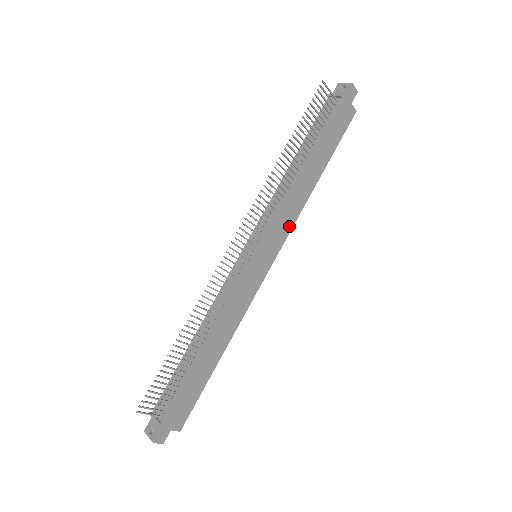
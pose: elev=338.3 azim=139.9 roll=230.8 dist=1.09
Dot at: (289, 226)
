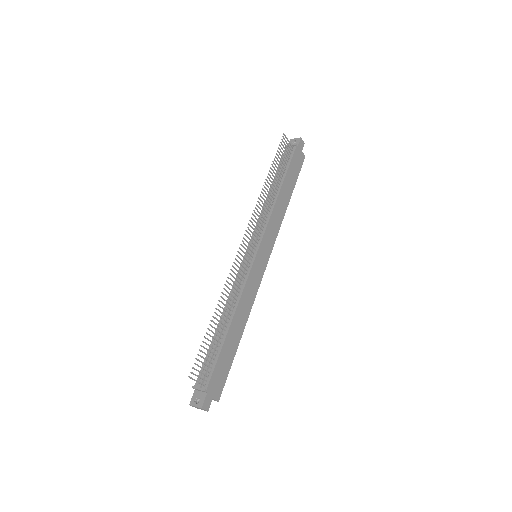
Dot at: (275, 234)
